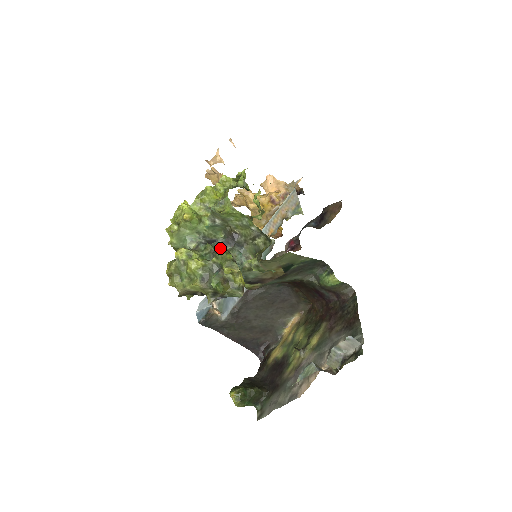
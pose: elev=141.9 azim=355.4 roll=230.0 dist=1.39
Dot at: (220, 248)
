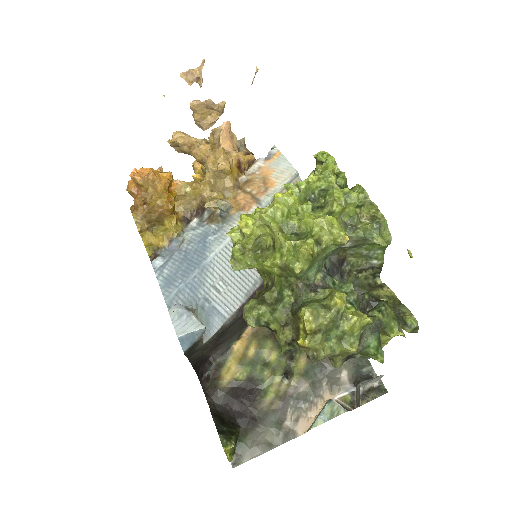
Dot at: (368, 293)
